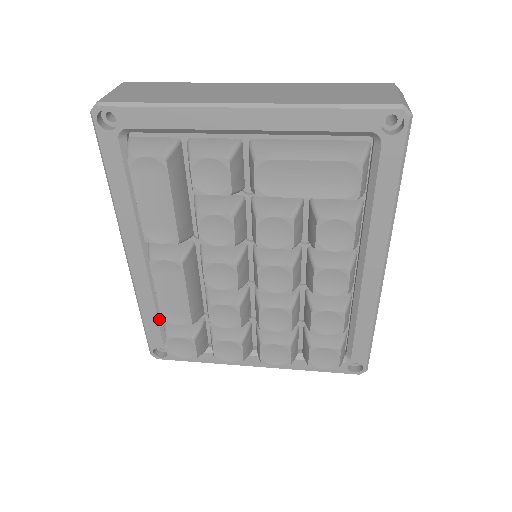
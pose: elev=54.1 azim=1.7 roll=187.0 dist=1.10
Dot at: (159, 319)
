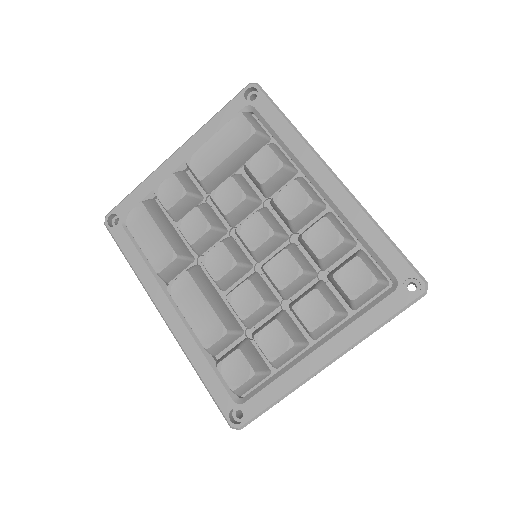
Dot at: (214, 369)
